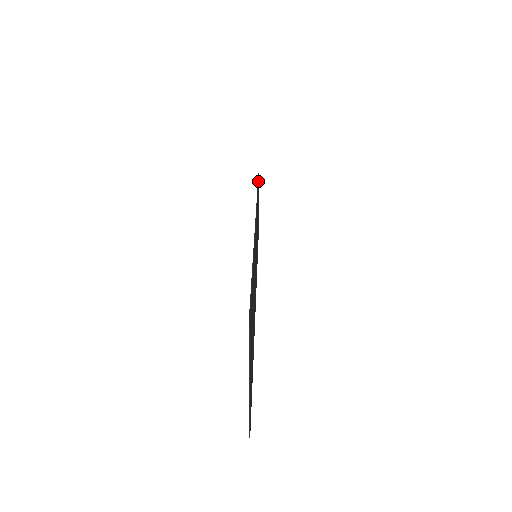
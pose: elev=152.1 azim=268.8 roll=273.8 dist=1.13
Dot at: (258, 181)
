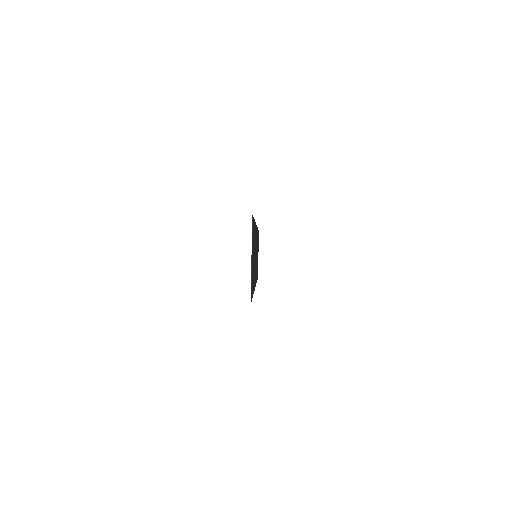
Dot at: occluded
